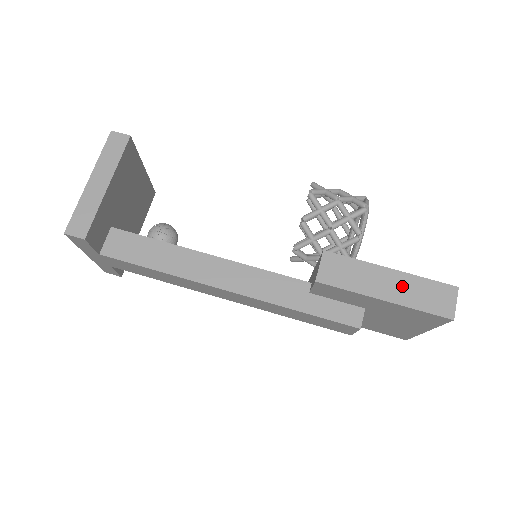
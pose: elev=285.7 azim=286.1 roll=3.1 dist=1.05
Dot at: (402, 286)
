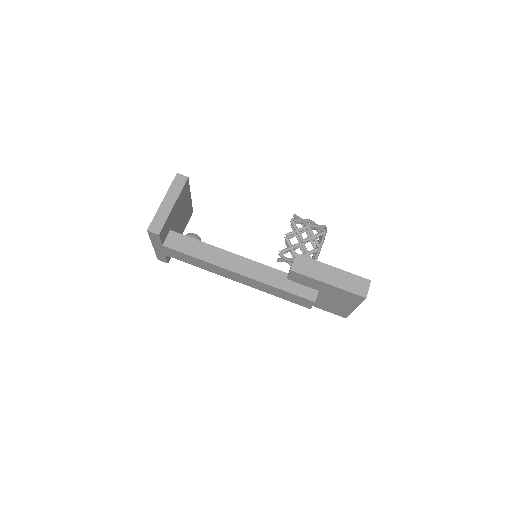
Dot at: (339, 277)
